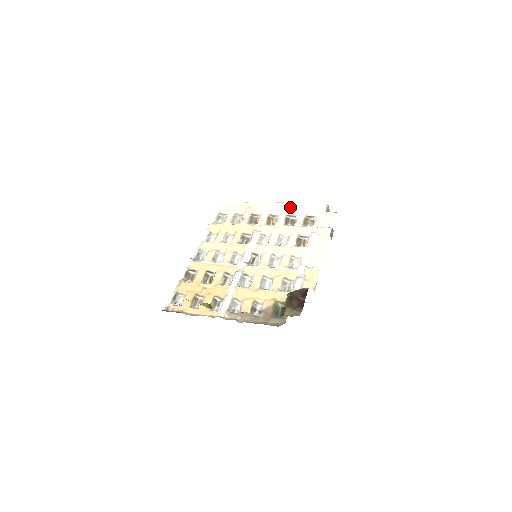
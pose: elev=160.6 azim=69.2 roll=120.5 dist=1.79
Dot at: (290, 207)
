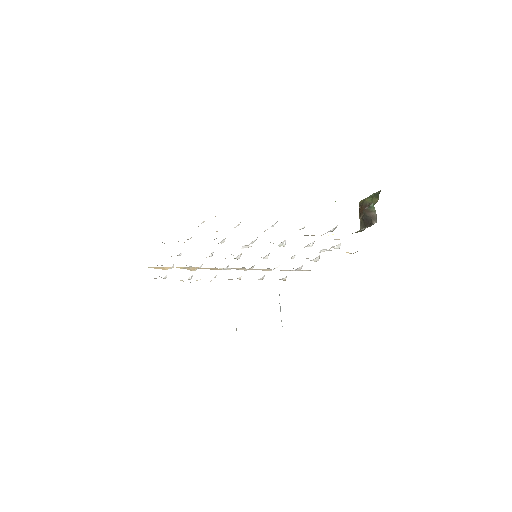
Dot at: occluded
